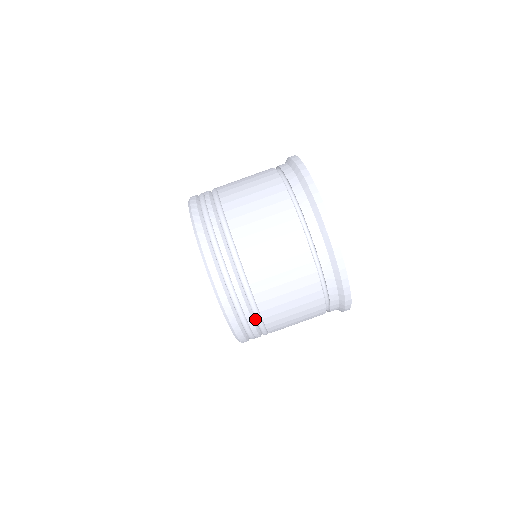
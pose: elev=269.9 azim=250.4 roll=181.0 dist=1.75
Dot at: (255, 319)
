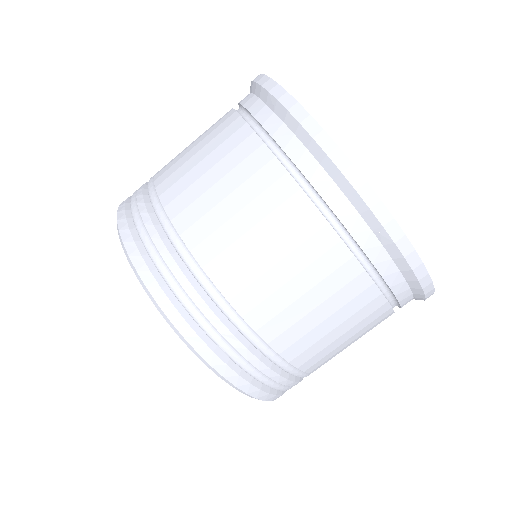
Dot at: occluded
